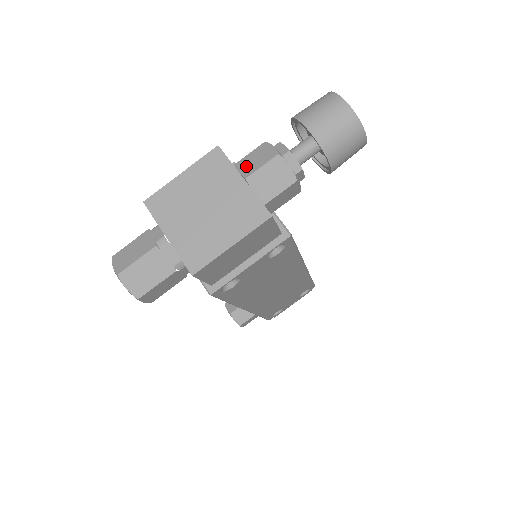
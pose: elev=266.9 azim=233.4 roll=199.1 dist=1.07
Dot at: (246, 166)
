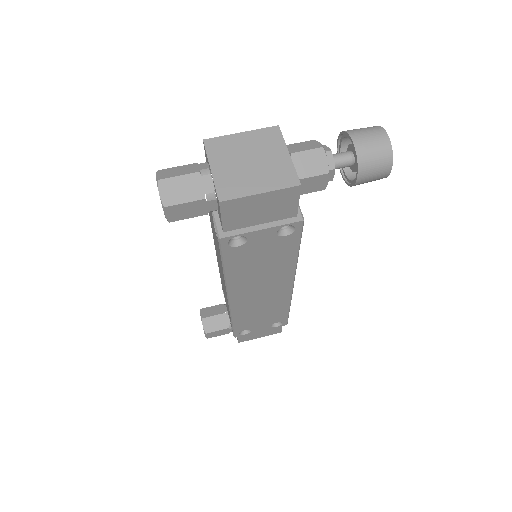
Dot at: (294, 148)
